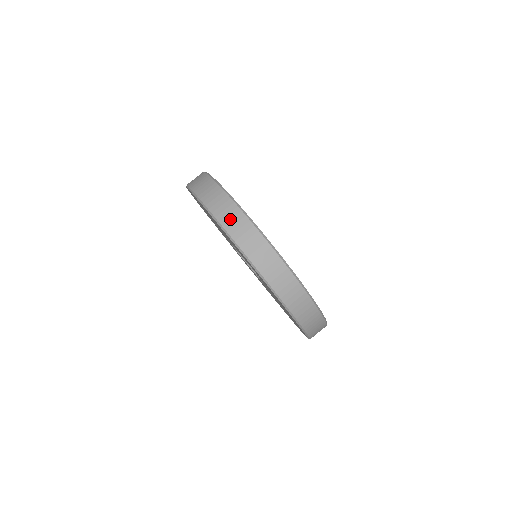
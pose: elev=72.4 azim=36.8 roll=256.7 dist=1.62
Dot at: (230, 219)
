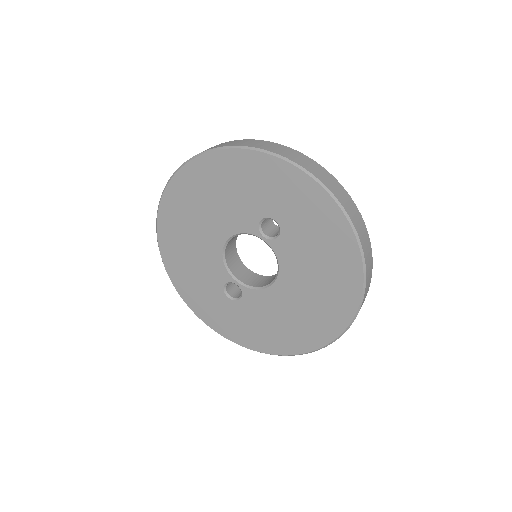
Dot at: (237, 143)
